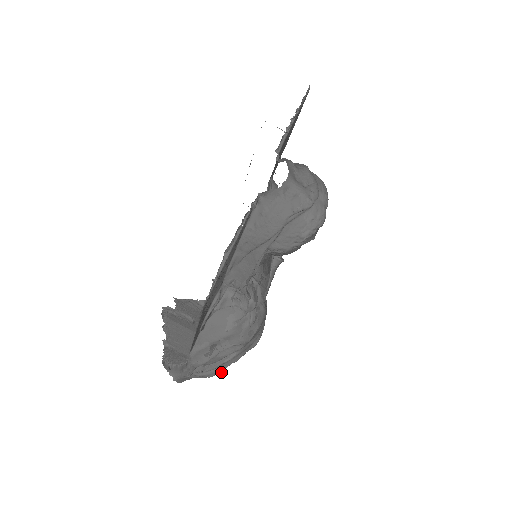
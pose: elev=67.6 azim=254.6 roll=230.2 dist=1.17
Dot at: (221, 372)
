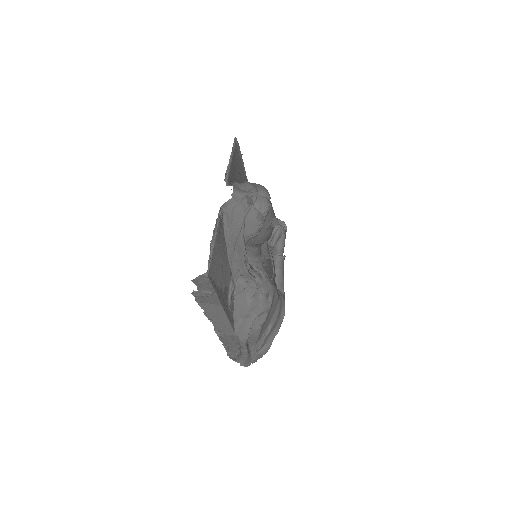
Dot at: occluded
